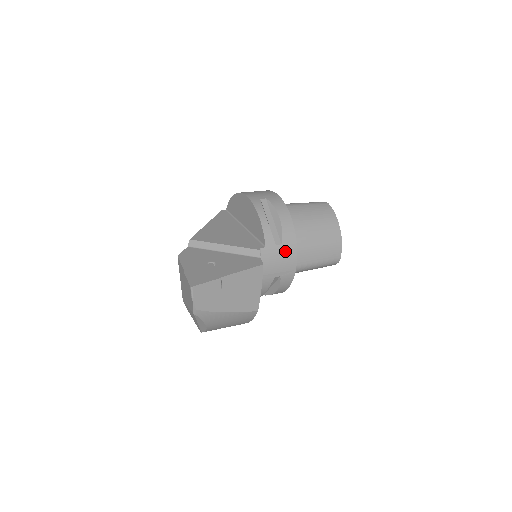
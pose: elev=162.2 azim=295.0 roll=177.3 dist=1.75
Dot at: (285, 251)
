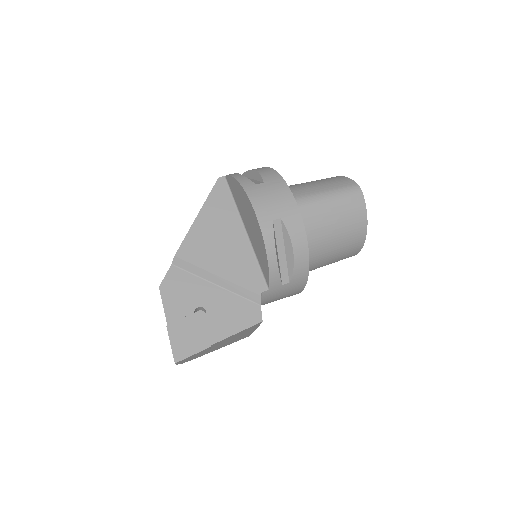
Dot at: (292, 287)
